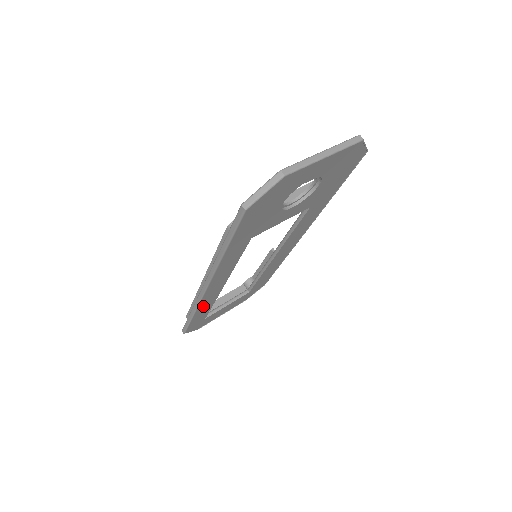
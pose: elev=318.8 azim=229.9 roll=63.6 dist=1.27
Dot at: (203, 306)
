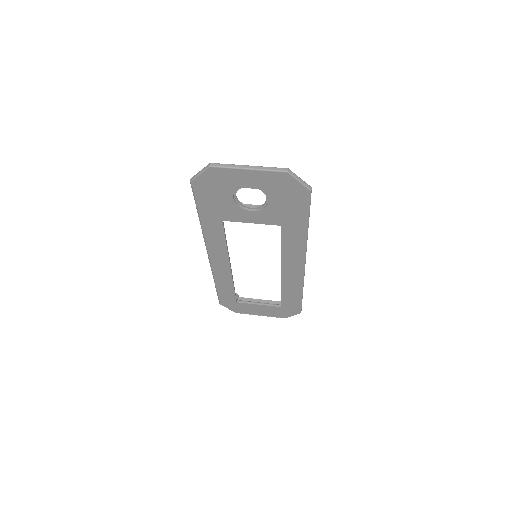
Dot at: (221, 279)
